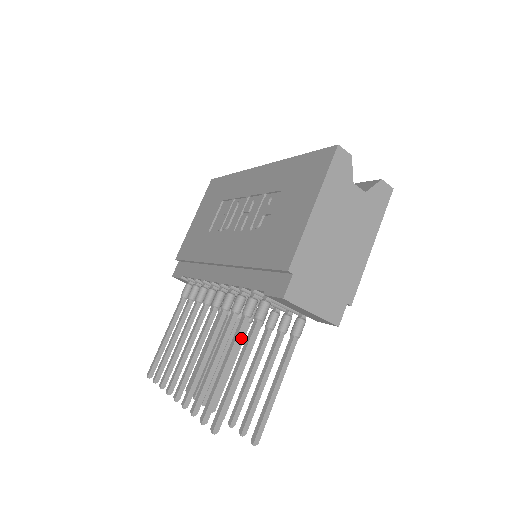
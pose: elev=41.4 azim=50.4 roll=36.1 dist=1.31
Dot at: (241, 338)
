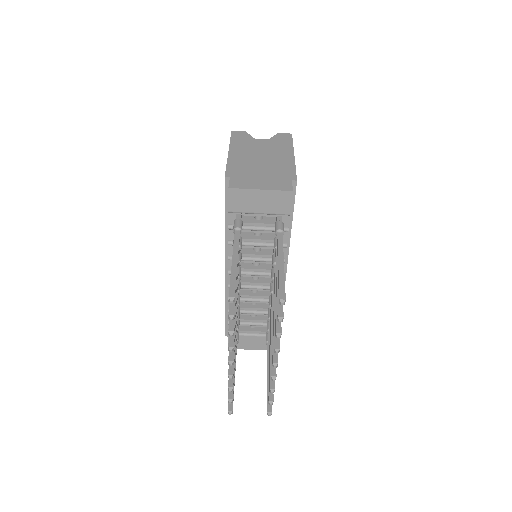
Dot at: (238, 259)
